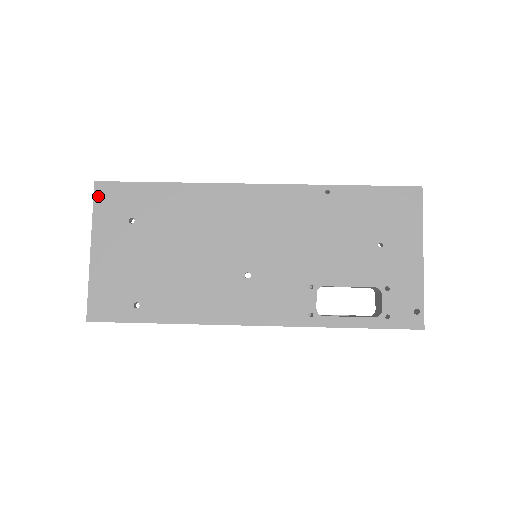
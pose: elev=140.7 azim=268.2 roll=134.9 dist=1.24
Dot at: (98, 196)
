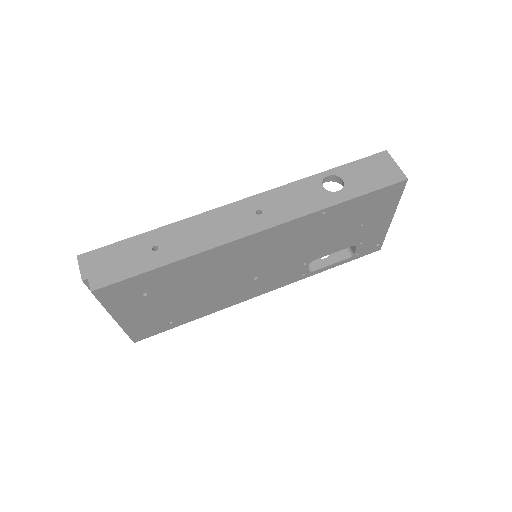
Dot at: (101, 297)
